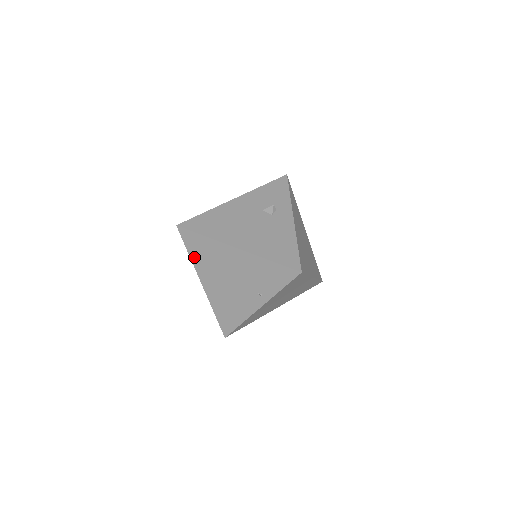
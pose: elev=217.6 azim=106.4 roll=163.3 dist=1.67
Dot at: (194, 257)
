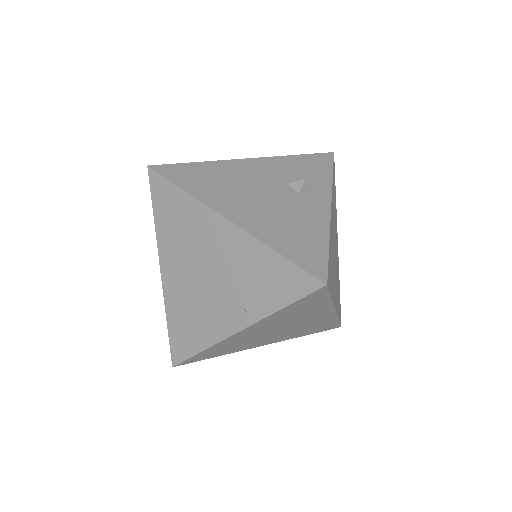
Dot at: (160, 223)
